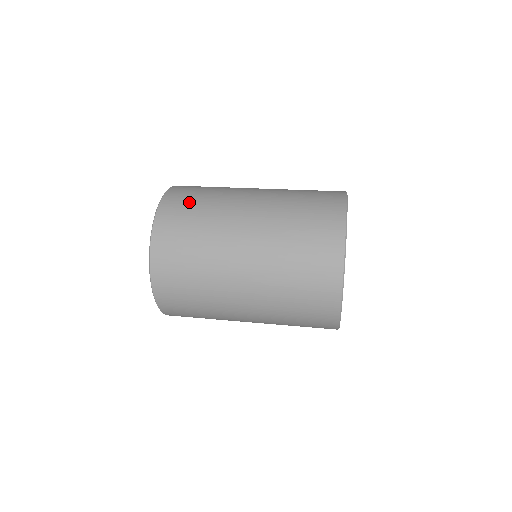
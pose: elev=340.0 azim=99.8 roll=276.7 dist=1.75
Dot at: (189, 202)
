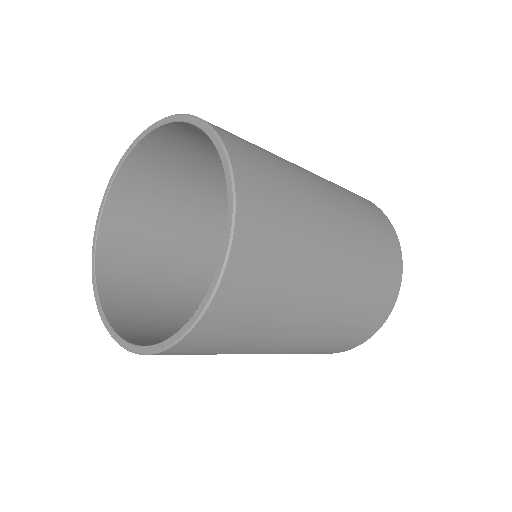
Dot at: occluded
